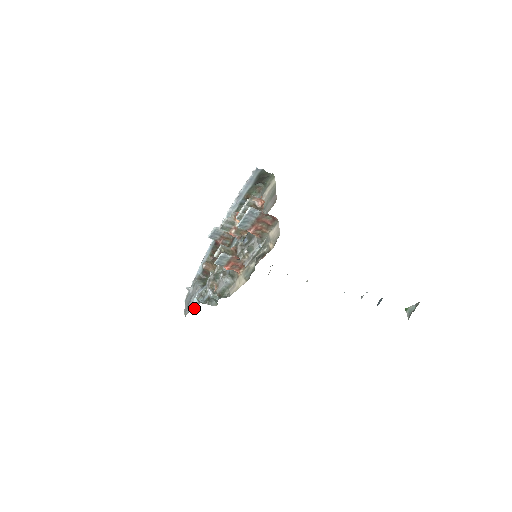
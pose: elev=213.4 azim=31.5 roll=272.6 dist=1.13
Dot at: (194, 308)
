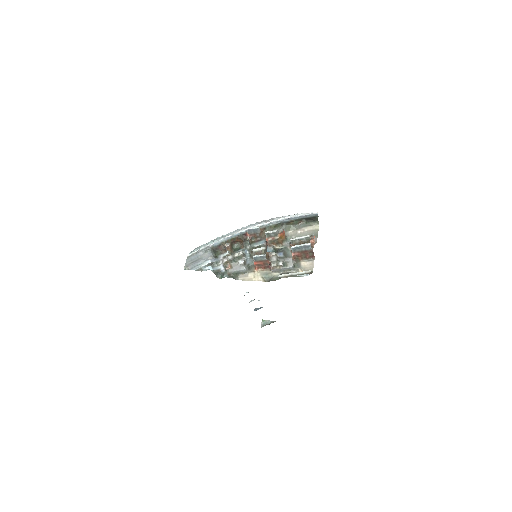
Dot at: (201, 270)
